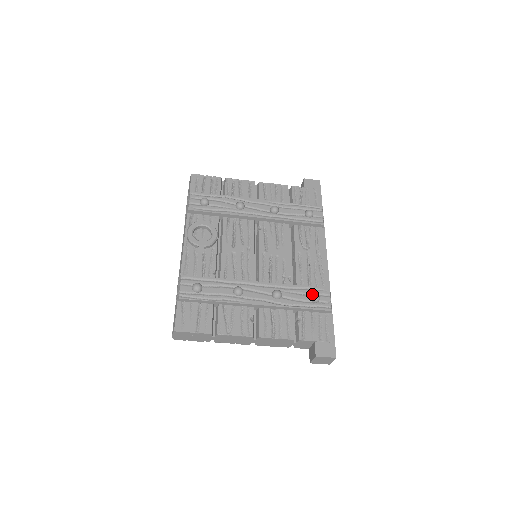
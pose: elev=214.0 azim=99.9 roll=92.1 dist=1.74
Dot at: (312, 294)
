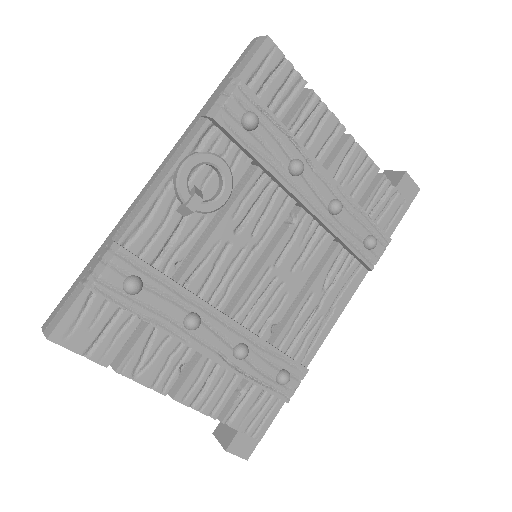
Dot at: (284, 373)
